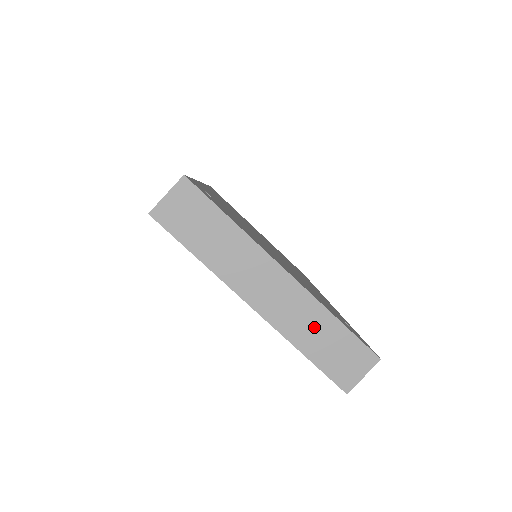
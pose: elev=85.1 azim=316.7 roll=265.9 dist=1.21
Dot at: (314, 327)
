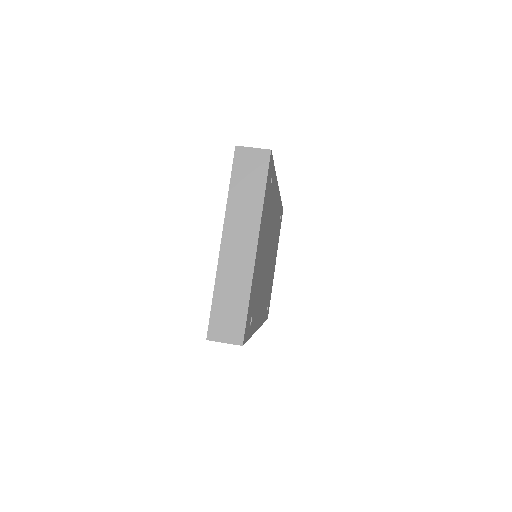
Dot at: (235, 288)
